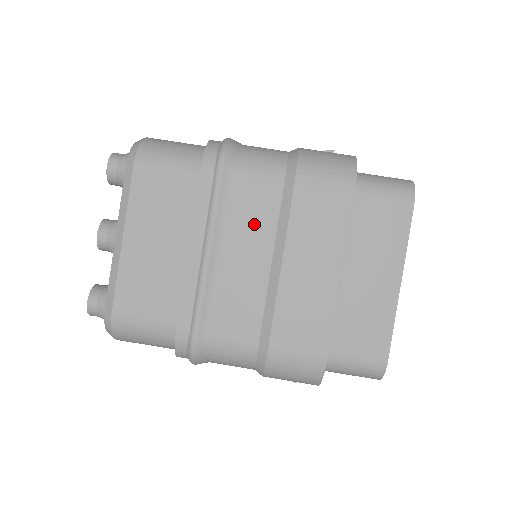
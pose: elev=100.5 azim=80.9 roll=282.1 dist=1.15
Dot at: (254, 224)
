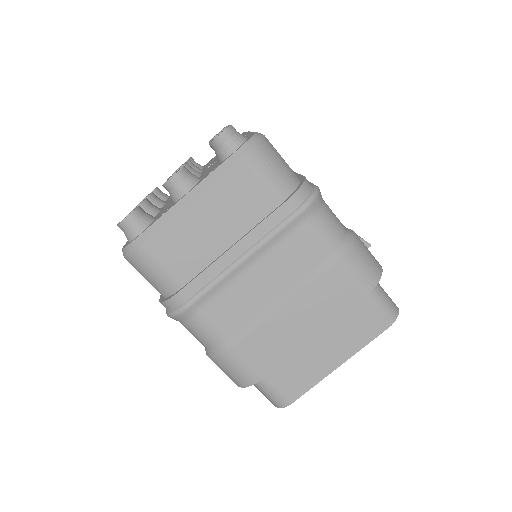
Dot at: (288, 266)
